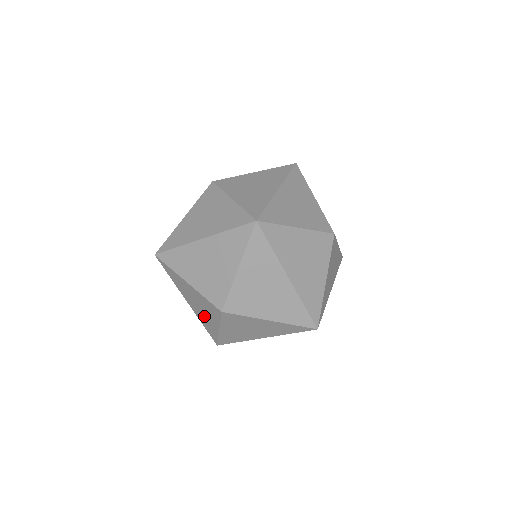
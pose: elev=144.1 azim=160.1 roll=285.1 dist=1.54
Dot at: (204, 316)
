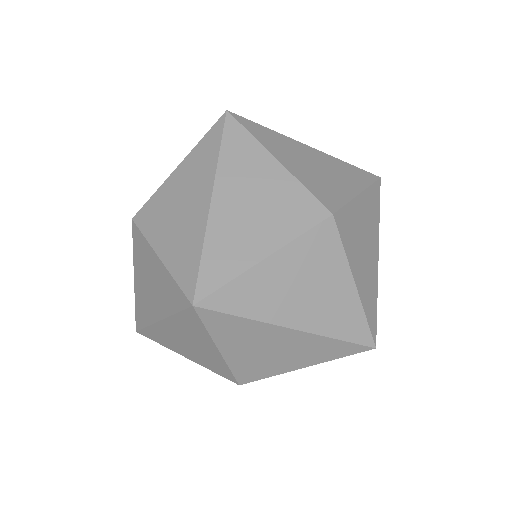
Dot at: (326, 302)
